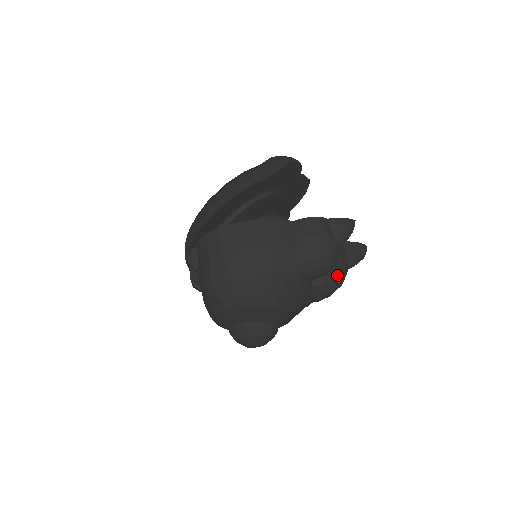
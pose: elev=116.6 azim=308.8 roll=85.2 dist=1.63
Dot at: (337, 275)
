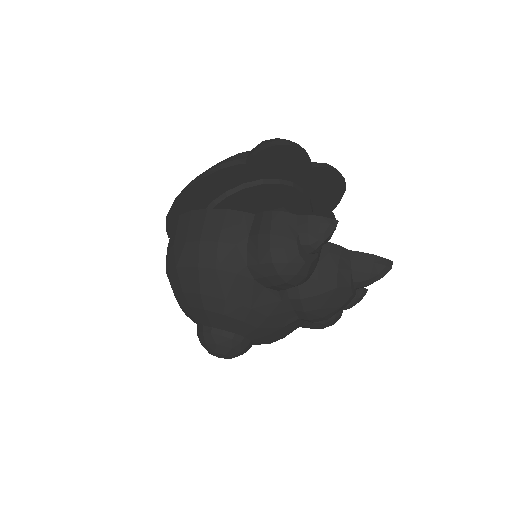
Dot at: (323, 291)
